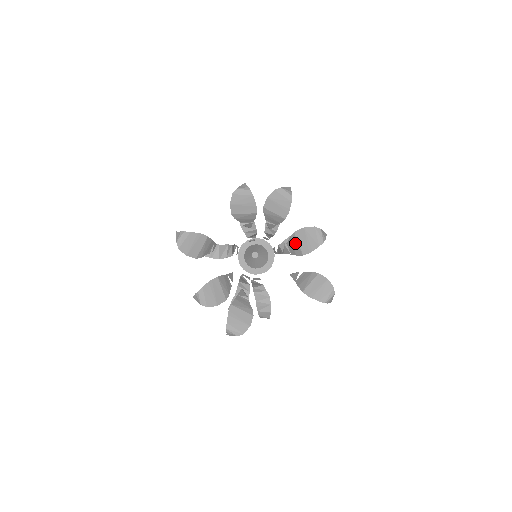
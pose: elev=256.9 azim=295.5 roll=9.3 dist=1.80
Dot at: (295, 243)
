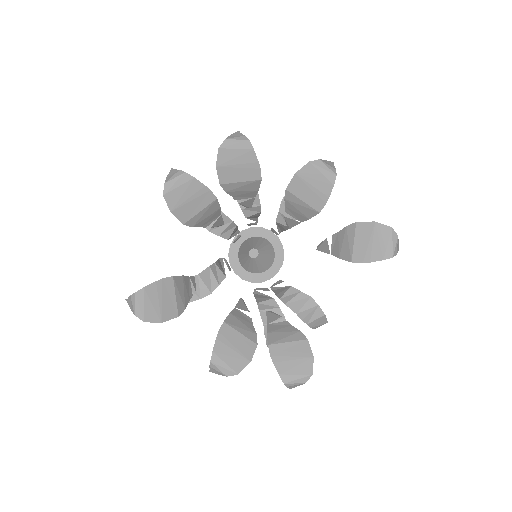
Dot at: (297, 204)
